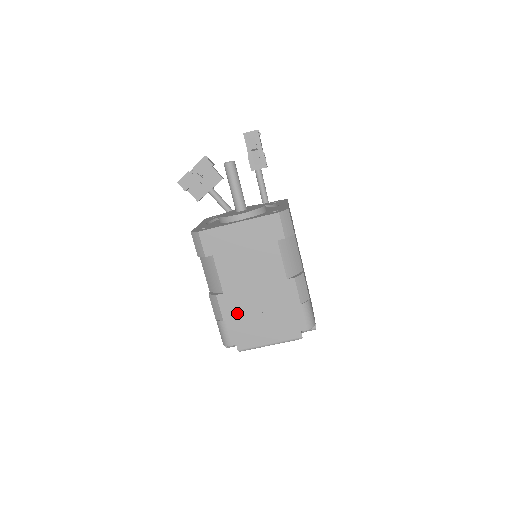
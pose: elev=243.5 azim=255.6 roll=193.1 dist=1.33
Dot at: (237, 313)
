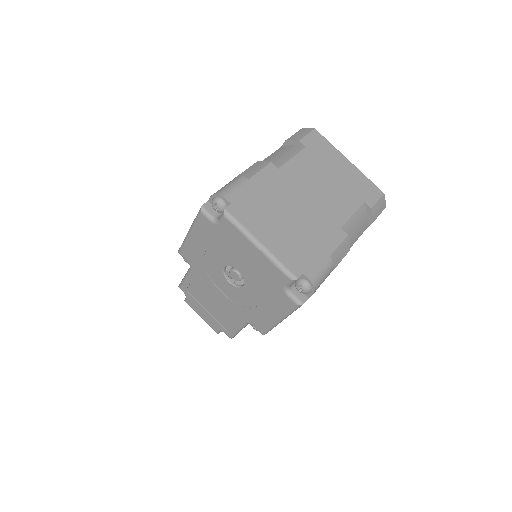
Dot at: (269, 191)
